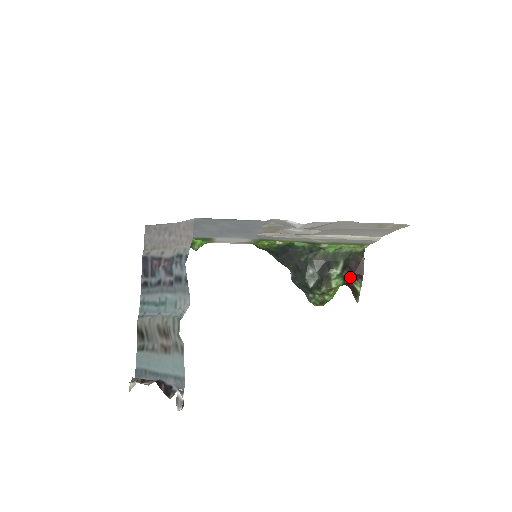
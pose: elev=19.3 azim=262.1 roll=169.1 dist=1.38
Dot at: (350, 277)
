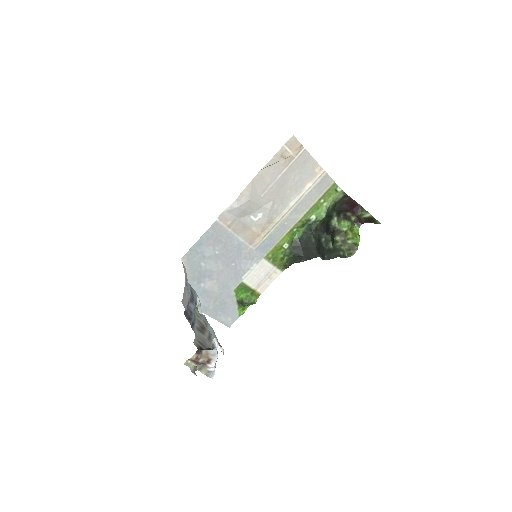
Dot at: (351, 215)
